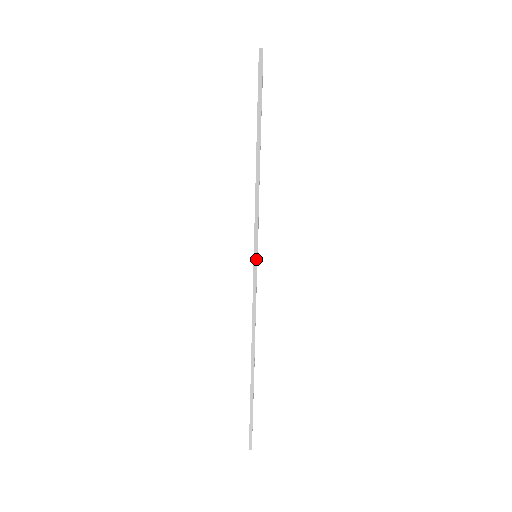
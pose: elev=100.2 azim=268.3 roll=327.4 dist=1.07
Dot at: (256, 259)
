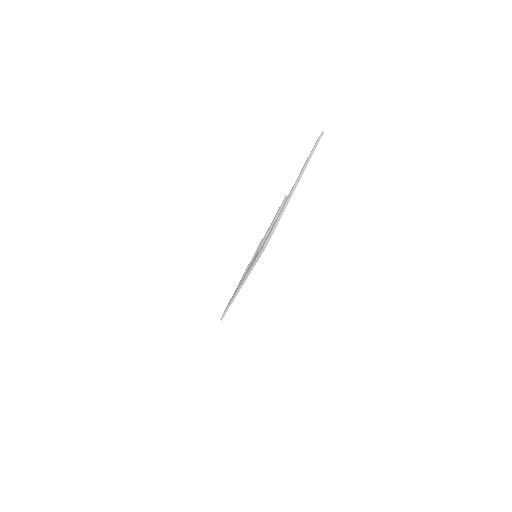
Dot at: (240, 288)
